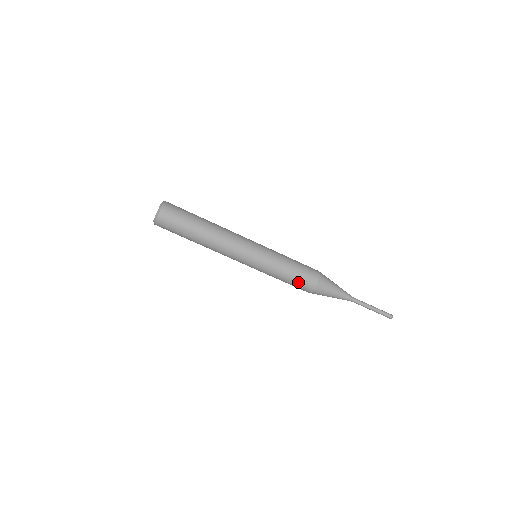
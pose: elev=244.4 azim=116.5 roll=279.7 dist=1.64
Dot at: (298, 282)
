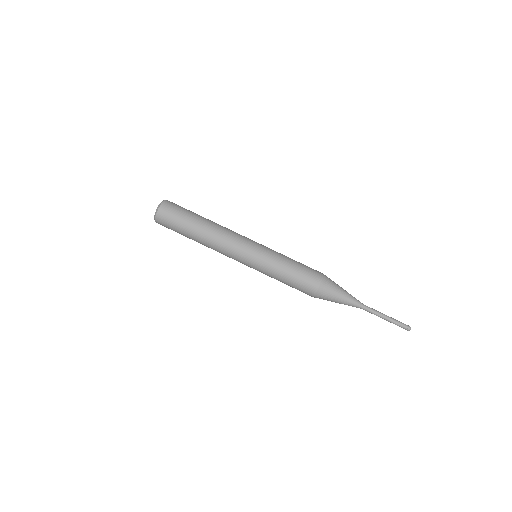
Dot at: (303, 275)
